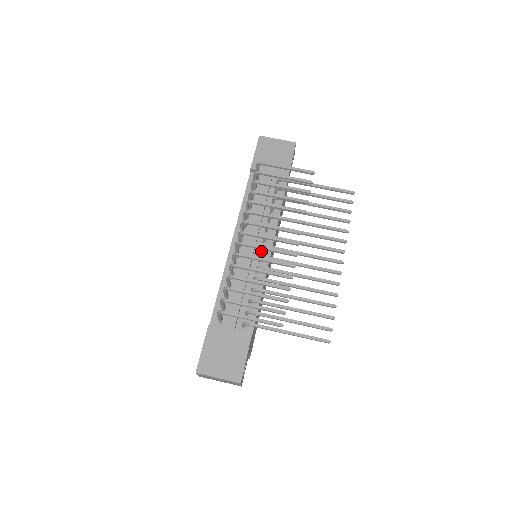
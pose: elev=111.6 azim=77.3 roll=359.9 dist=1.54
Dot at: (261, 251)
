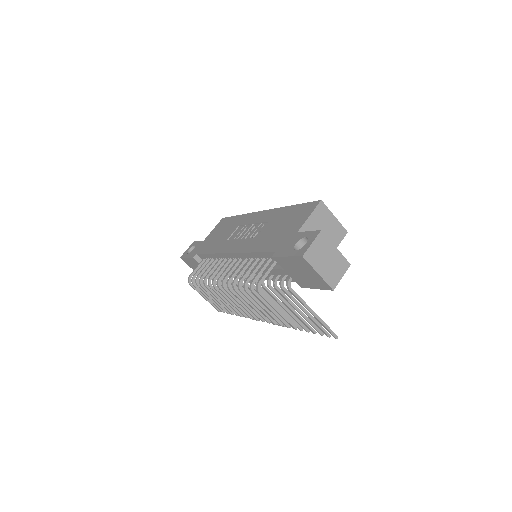
Dot at: occluded
